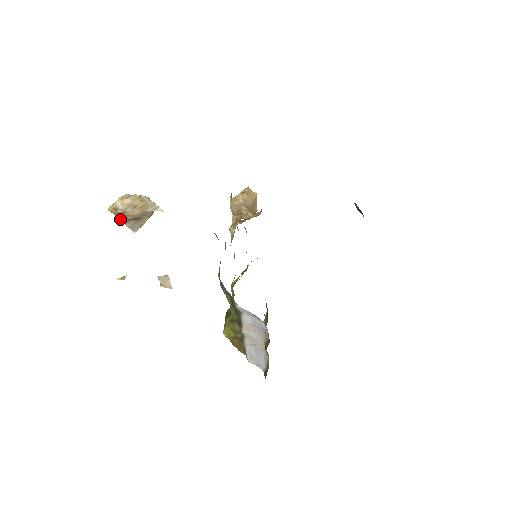
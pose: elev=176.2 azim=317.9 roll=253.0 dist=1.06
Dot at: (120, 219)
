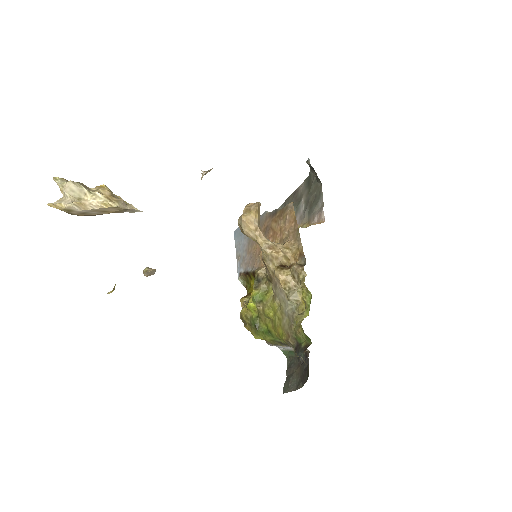
Dot at: occluded
